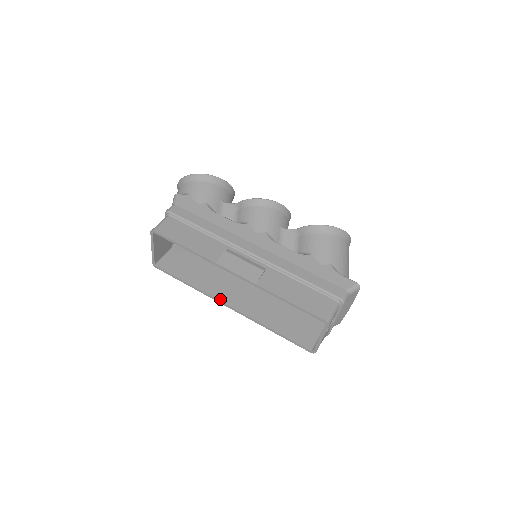
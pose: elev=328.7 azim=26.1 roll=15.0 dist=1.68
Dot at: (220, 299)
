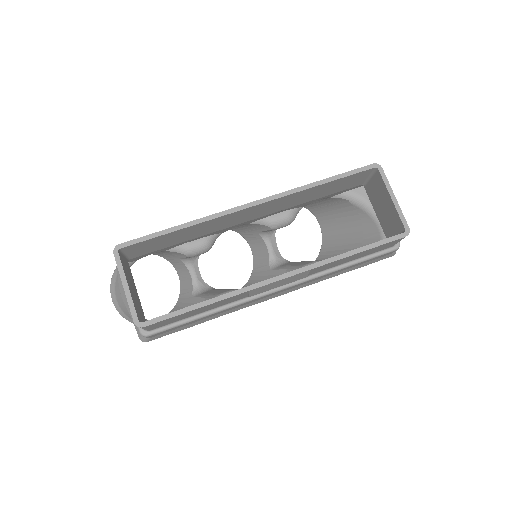
Dot at: (259, 282)
